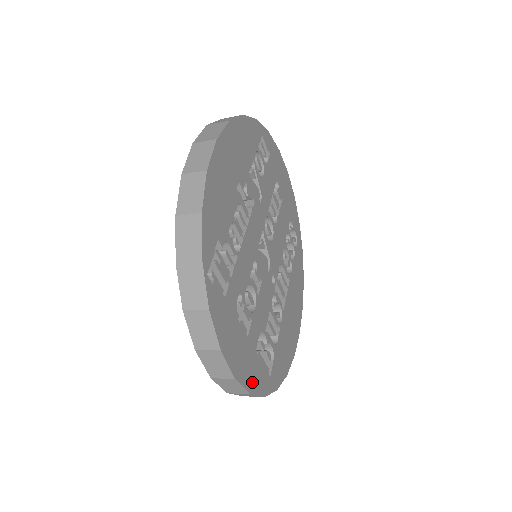
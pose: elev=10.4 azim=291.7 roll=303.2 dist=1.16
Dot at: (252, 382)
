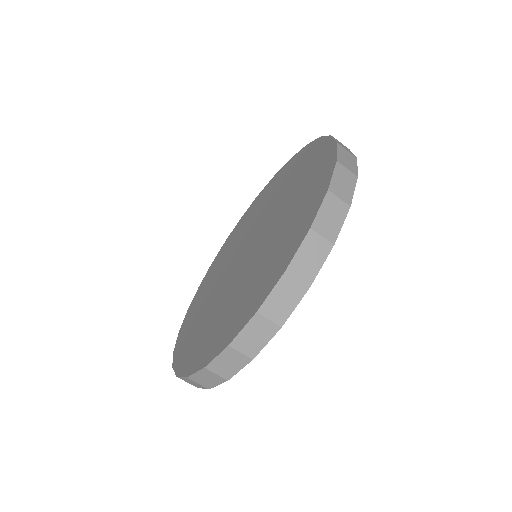
Dot at: occluded
